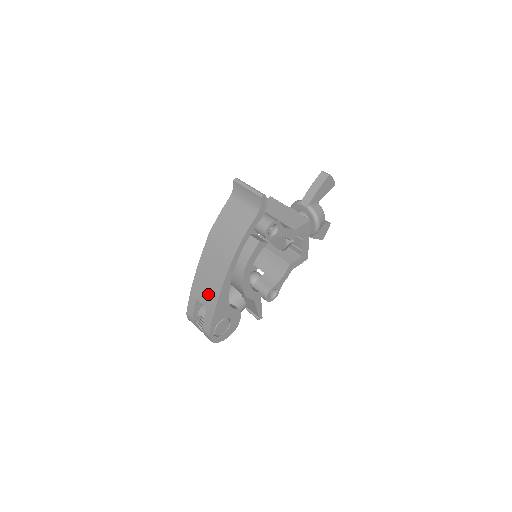
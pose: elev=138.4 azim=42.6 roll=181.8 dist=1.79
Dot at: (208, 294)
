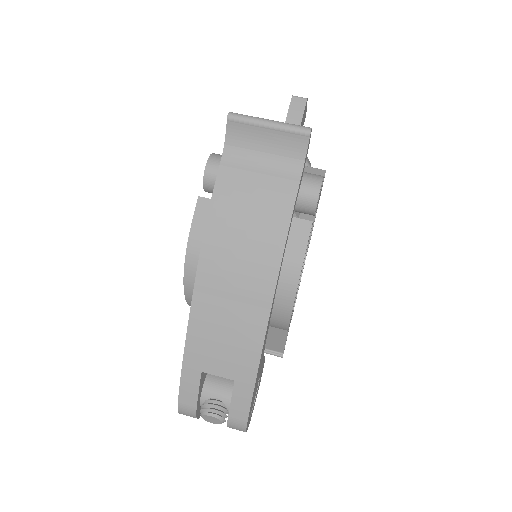
Dot at: (232, 354)
